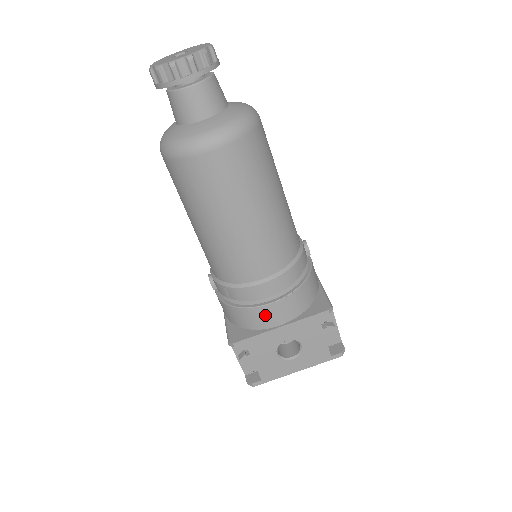
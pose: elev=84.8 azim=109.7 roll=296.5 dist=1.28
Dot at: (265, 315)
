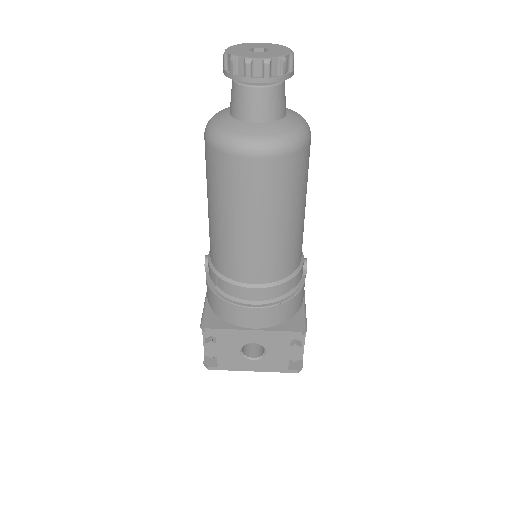
Dot at: (243, 315)
